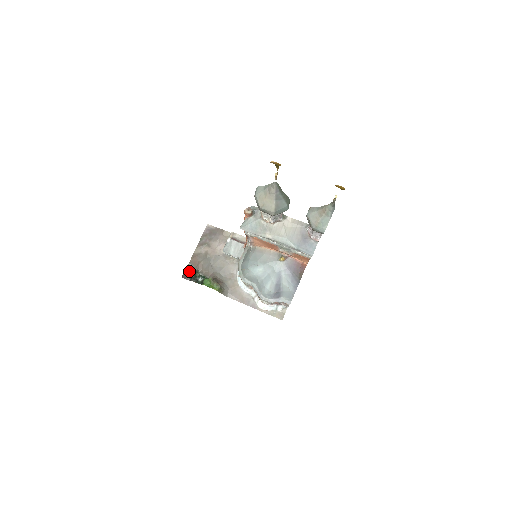
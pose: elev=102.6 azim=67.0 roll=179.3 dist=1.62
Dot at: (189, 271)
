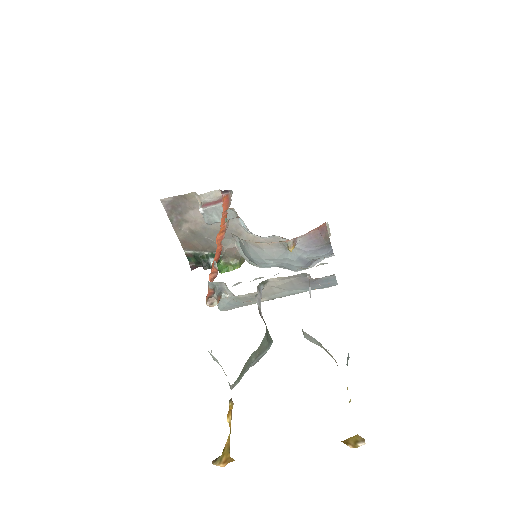
Dot at: (192, 259)
